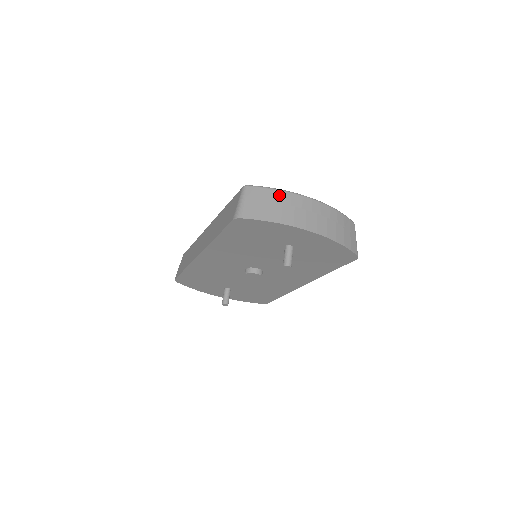
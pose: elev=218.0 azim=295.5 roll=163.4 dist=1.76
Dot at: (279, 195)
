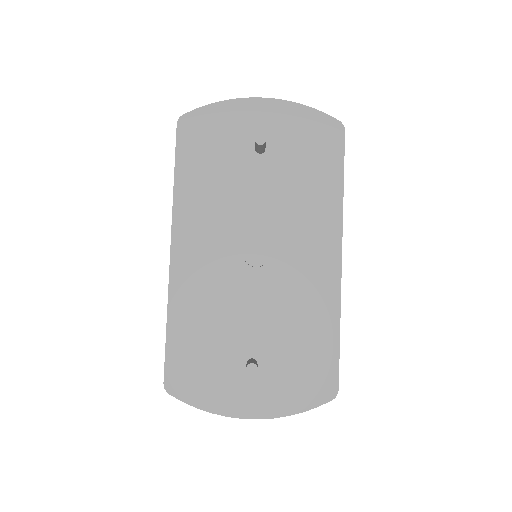
Dot at: occluded
